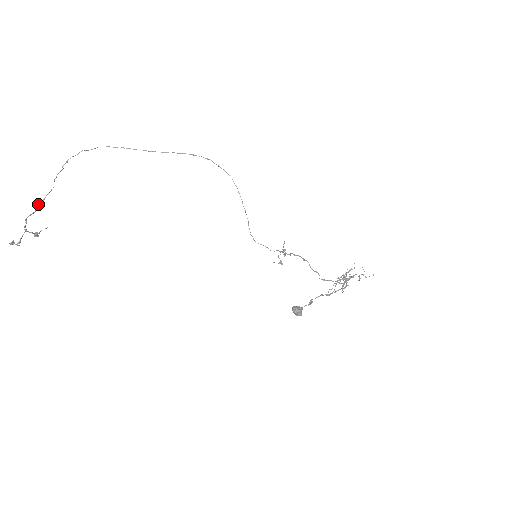
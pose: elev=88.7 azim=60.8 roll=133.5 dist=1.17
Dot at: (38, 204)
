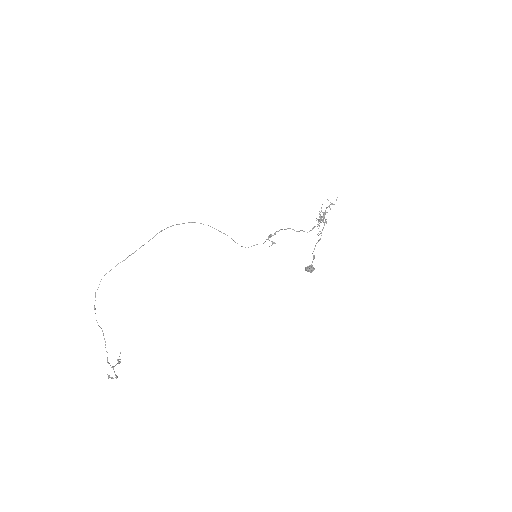
Dot at: occluded
